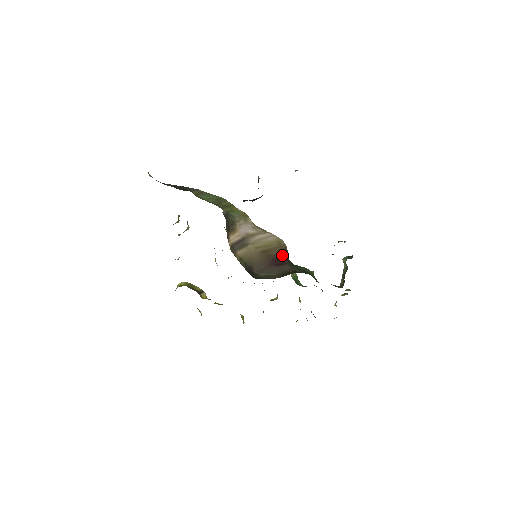
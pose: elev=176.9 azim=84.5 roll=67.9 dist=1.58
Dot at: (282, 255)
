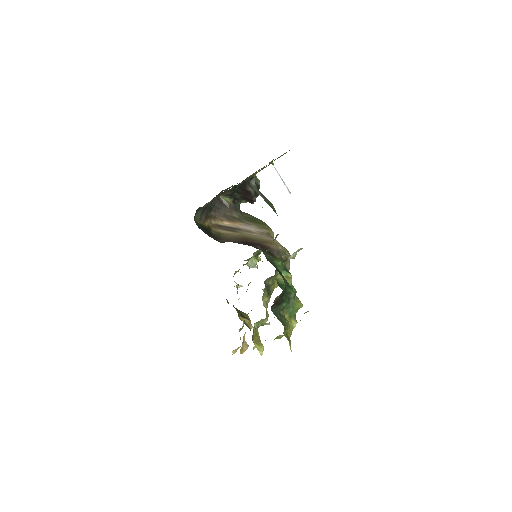
Dot at: (261, 245)
